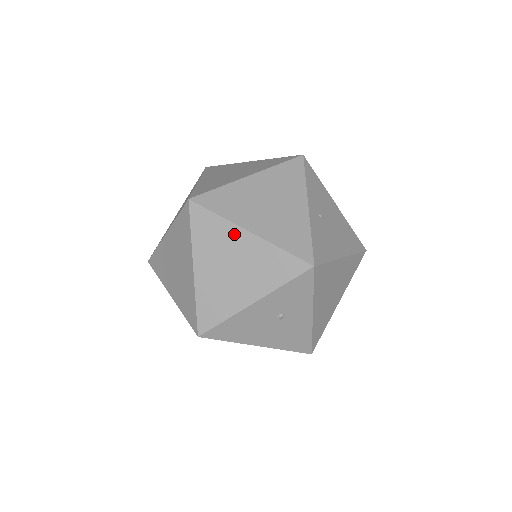
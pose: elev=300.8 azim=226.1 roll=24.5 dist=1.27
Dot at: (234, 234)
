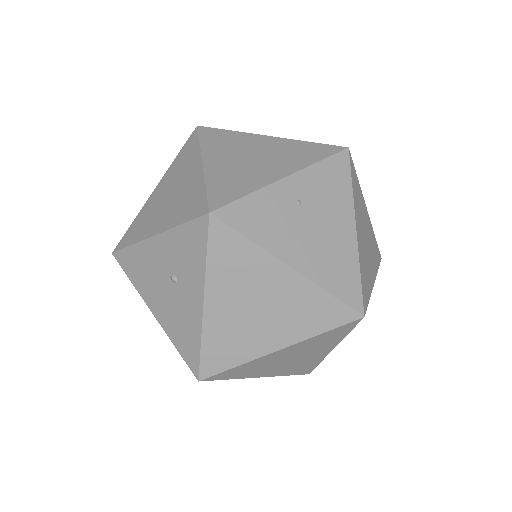
Dot at: (194, 162)
